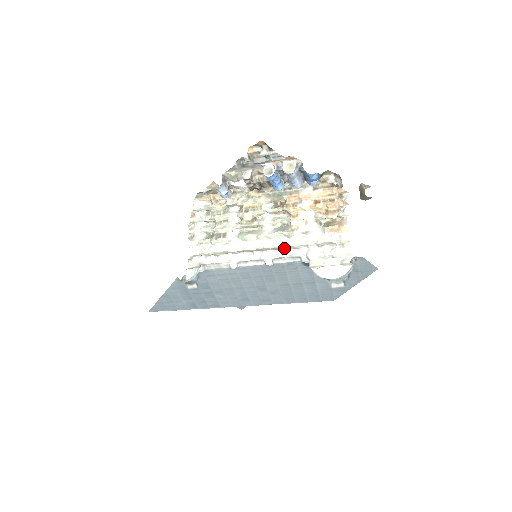
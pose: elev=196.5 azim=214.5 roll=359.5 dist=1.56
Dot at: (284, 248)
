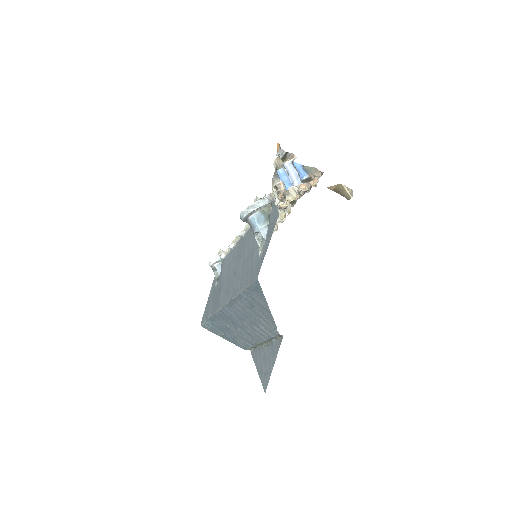
Dot at: occluded
